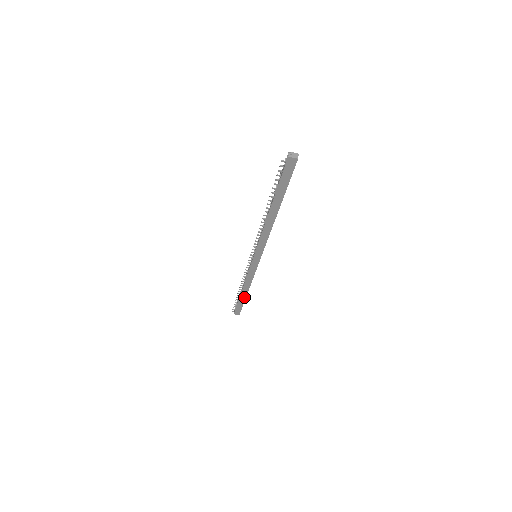
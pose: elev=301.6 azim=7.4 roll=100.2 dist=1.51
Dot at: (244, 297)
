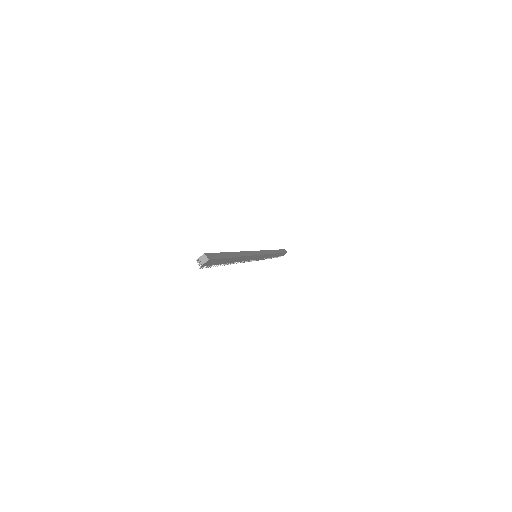
Dot at: (278, 254)
